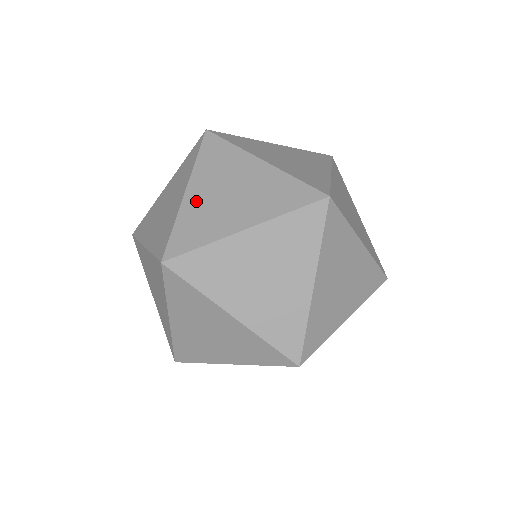
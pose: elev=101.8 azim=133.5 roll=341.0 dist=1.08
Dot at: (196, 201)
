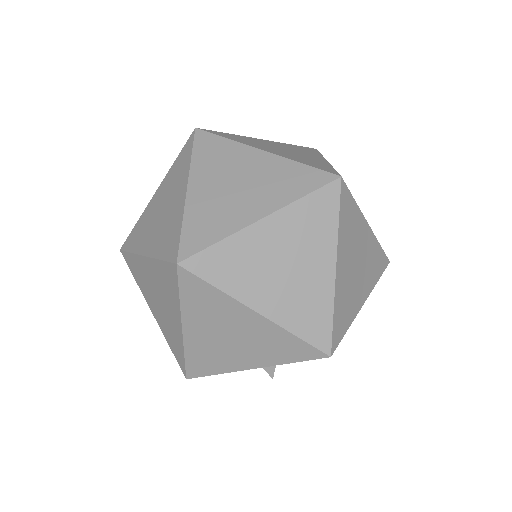
Dot at: (259, 140)
